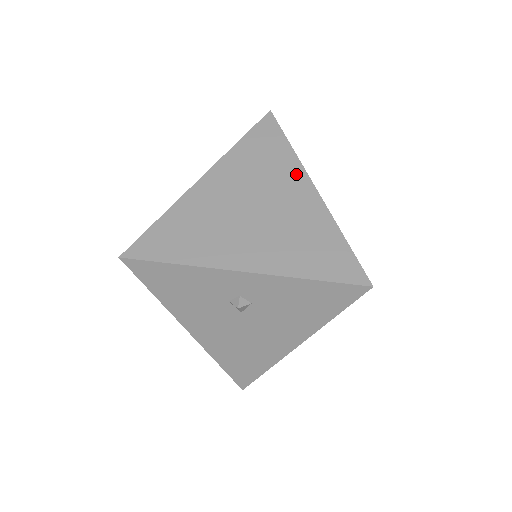
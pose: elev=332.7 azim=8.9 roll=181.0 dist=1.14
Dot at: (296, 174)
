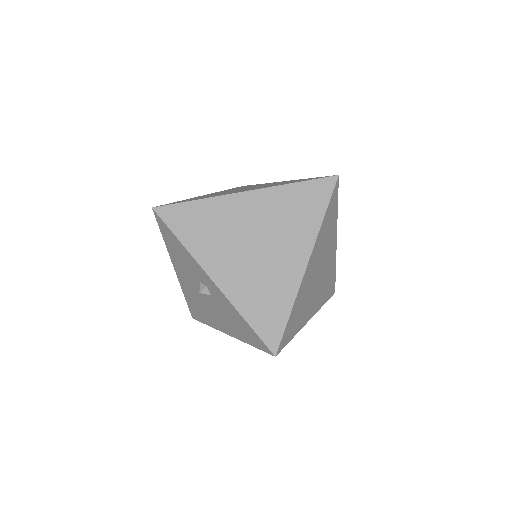
Dot at: (306, 242)
